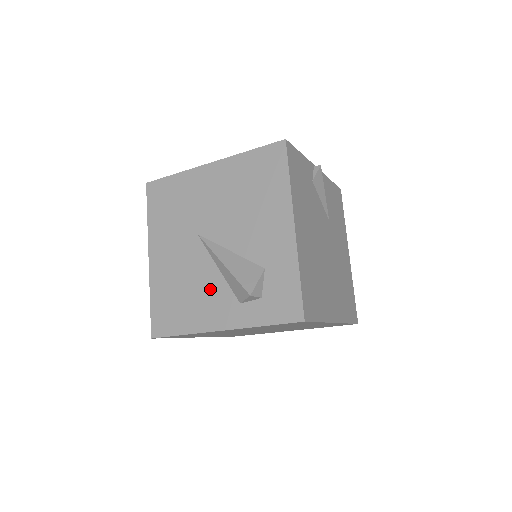
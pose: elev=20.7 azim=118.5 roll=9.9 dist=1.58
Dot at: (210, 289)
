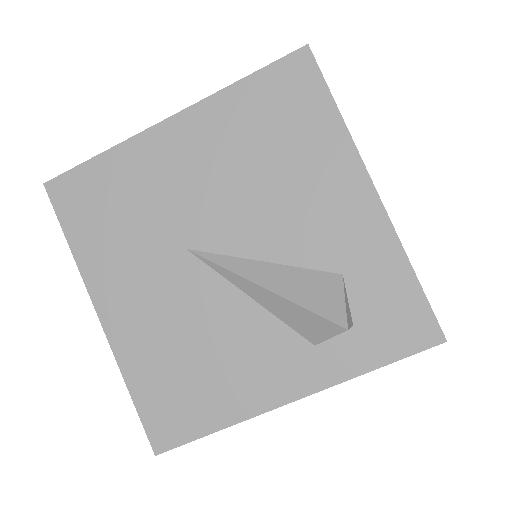
Dot at: (246, 337)
